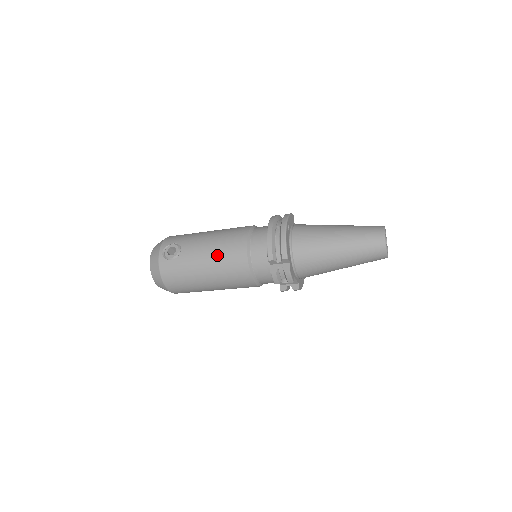
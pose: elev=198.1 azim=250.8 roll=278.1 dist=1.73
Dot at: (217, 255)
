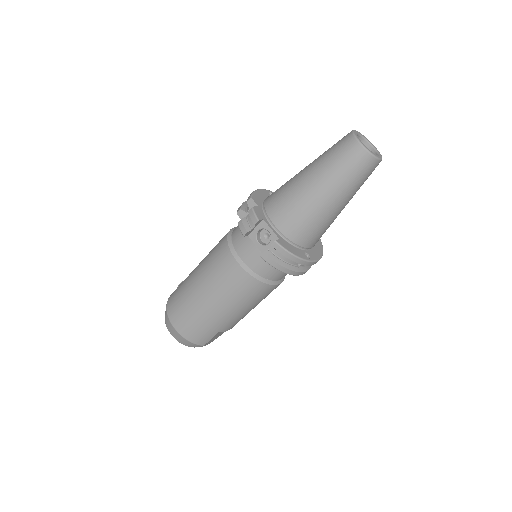
Dot at: occluded
